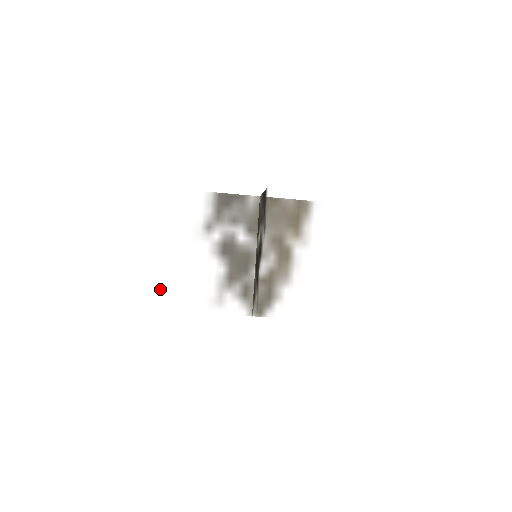
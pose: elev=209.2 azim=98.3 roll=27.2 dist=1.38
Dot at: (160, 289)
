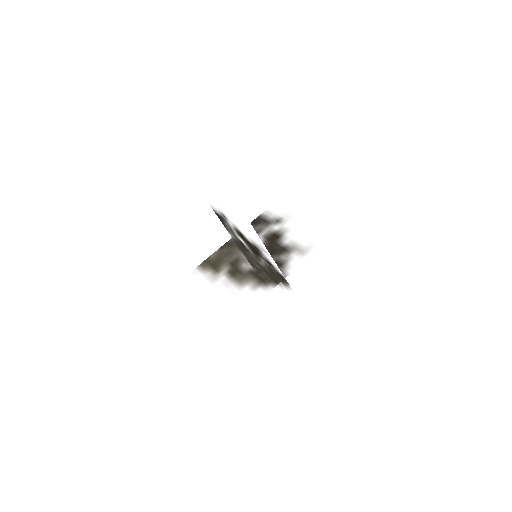
Dot at: (230, 201)
